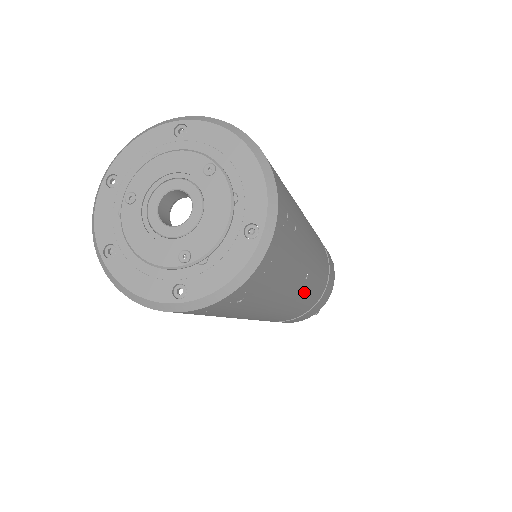
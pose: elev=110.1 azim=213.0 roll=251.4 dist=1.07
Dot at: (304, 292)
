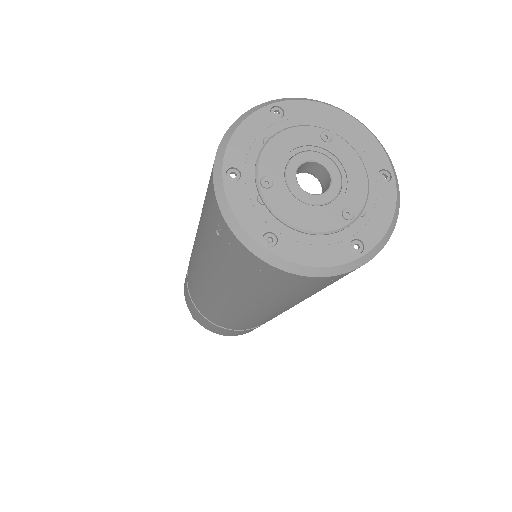
Dot at: occluded
